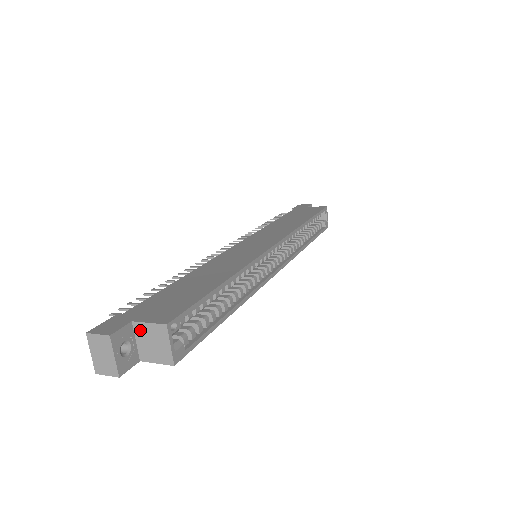
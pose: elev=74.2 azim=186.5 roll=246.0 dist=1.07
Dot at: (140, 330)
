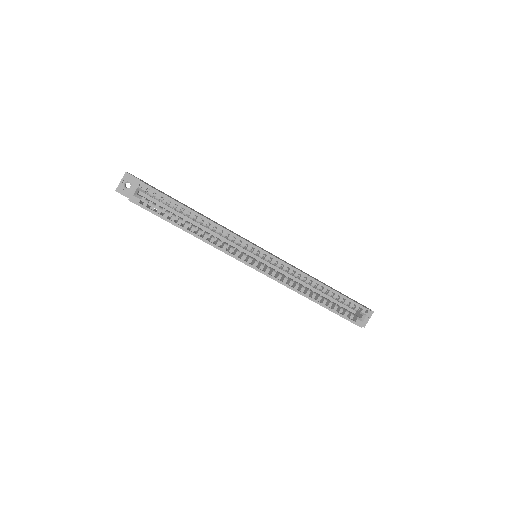
Dot at: occluded
